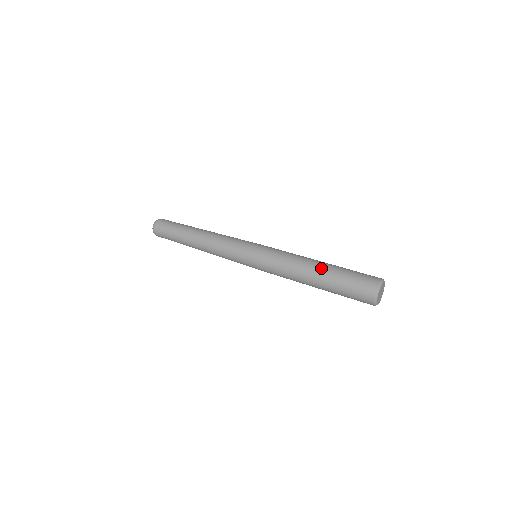
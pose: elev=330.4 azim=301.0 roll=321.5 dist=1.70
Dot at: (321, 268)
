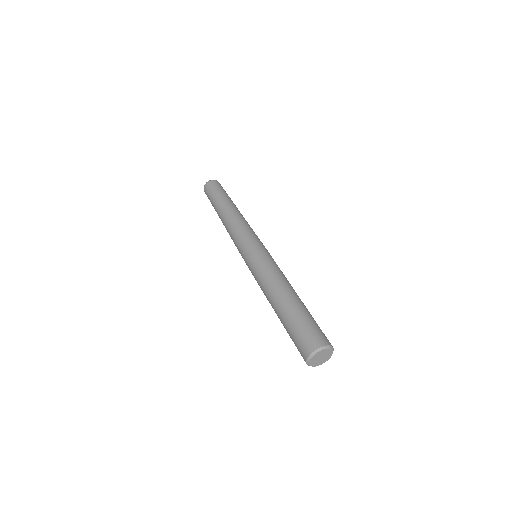
Dot at: (294, 298)
